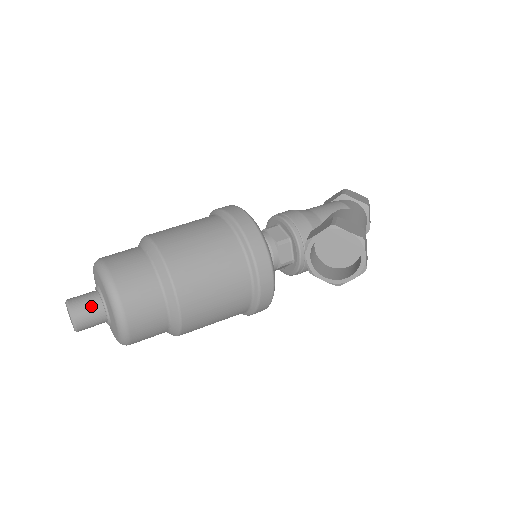
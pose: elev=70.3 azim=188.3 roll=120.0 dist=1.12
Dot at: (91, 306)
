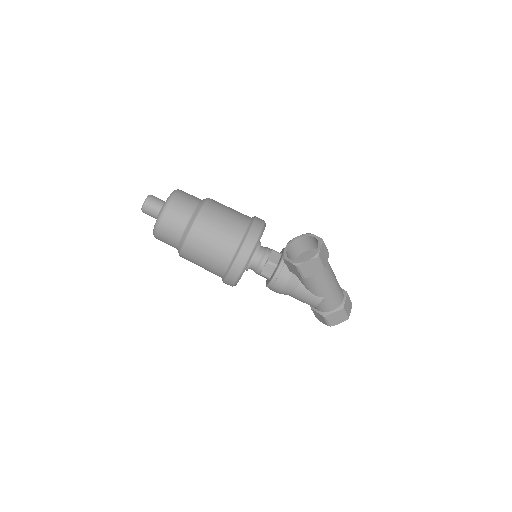
Dot at: (160, 200)
